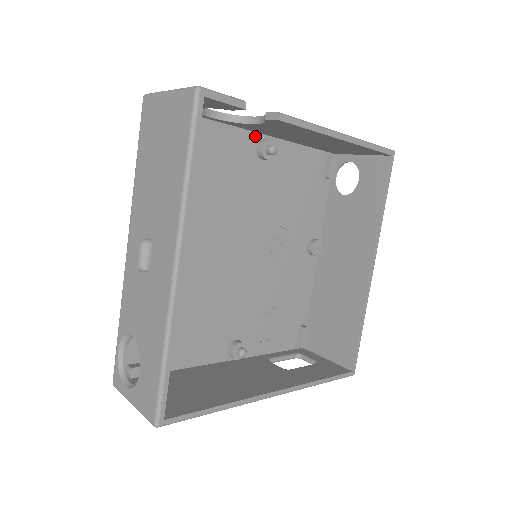
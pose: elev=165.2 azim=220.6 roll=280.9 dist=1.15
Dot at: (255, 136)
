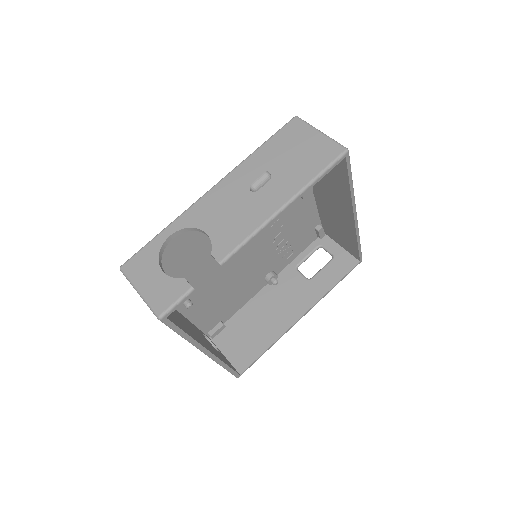
Dot at: occluded
